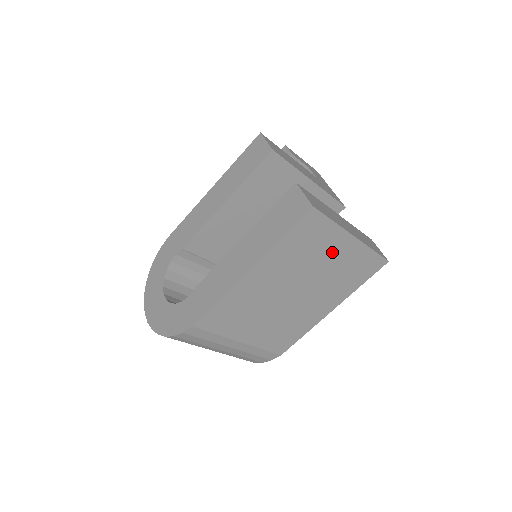
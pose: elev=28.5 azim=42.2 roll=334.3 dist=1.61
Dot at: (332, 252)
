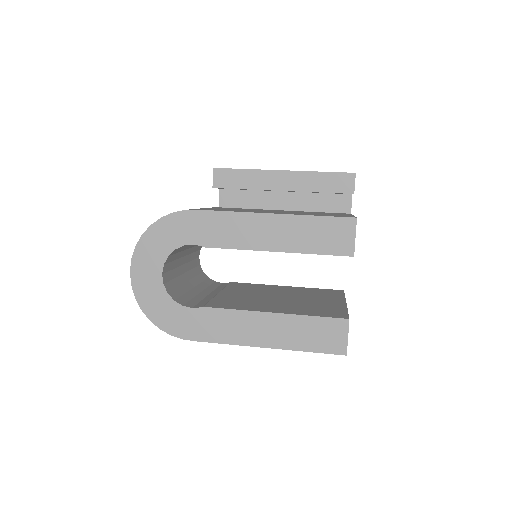
Dot at: occluded
